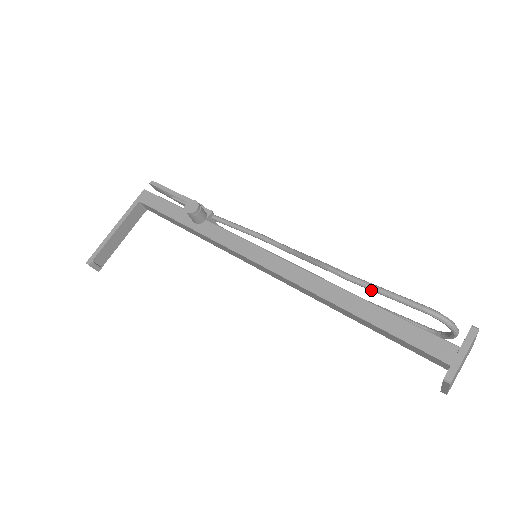
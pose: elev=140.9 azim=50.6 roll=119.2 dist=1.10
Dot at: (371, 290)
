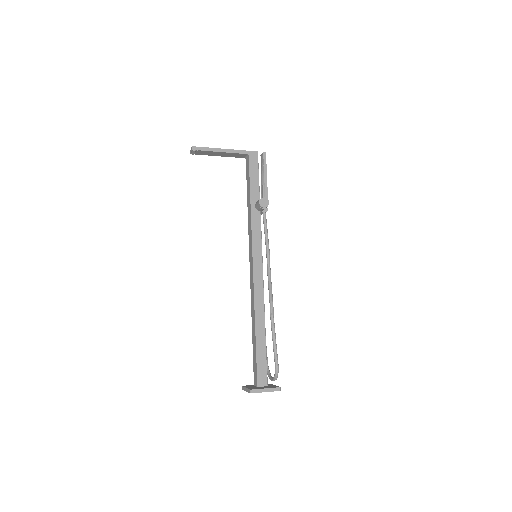
Dot at: (272, 335)
